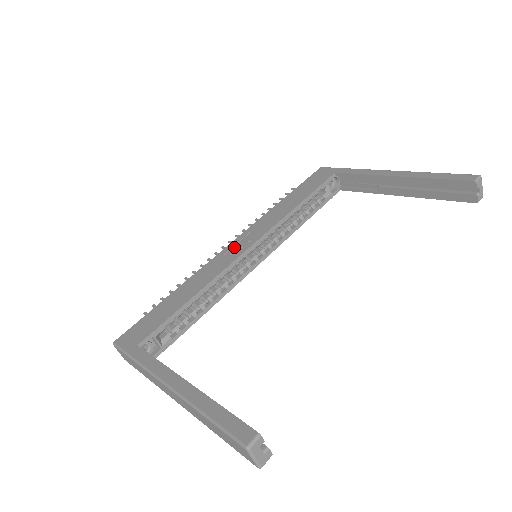
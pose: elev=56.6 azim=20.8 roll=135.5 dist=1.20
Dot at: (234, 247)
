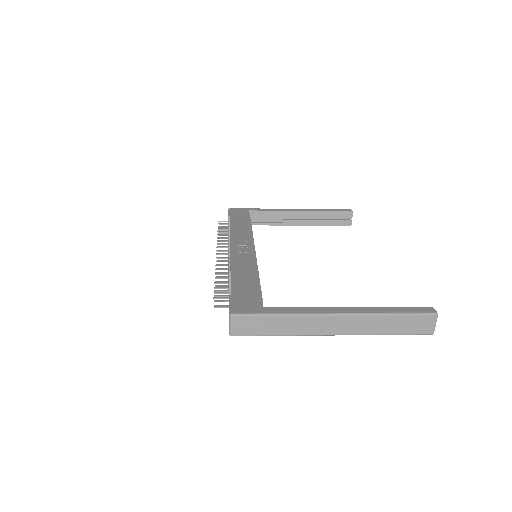
Dot at: (239, 249)
